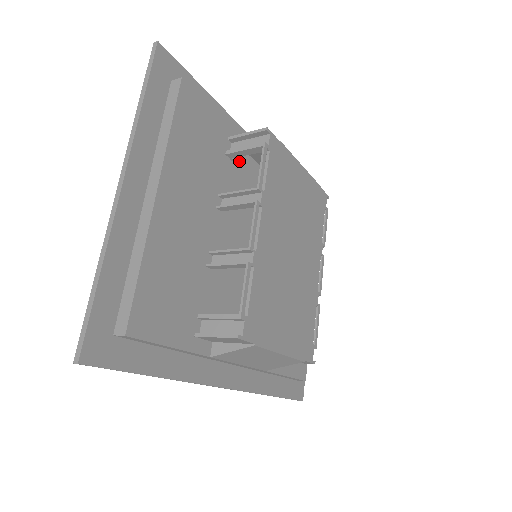
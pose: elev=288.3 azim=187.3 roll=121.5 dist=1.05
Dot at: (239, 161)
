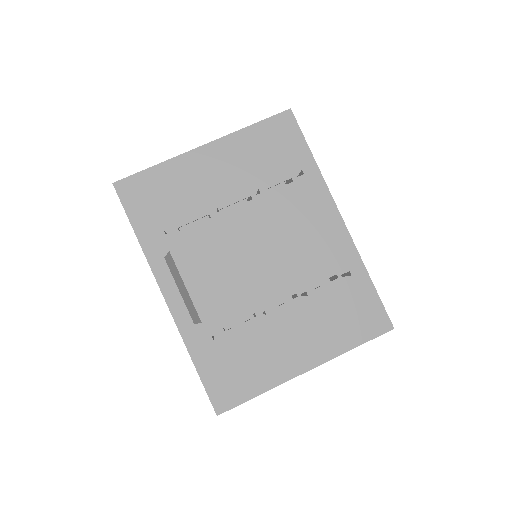
Dot at: occluded
